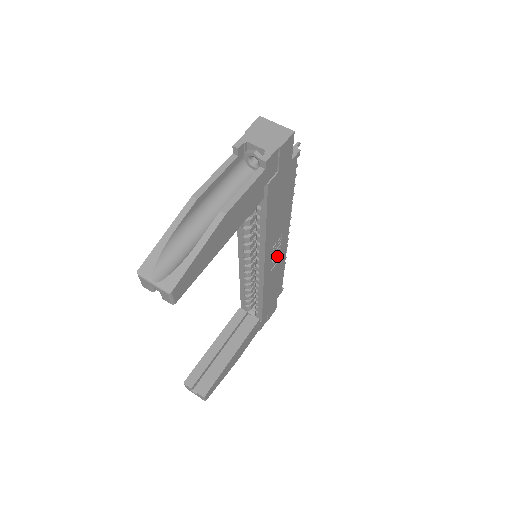
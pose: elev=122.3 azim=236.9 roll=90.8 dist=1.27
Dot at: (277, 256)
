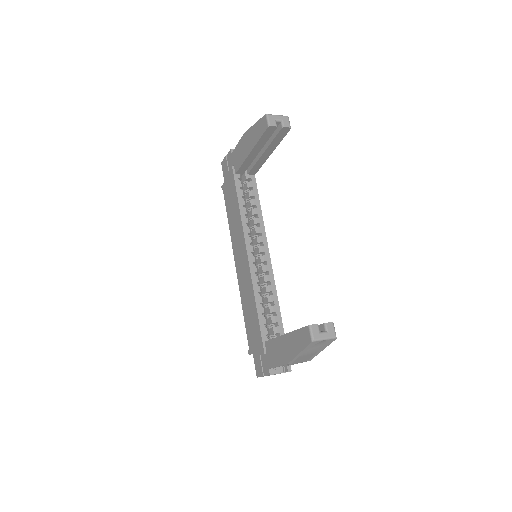
Dot at: occluded
